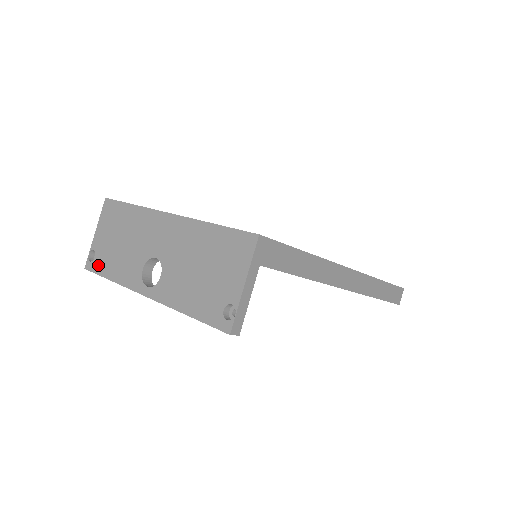
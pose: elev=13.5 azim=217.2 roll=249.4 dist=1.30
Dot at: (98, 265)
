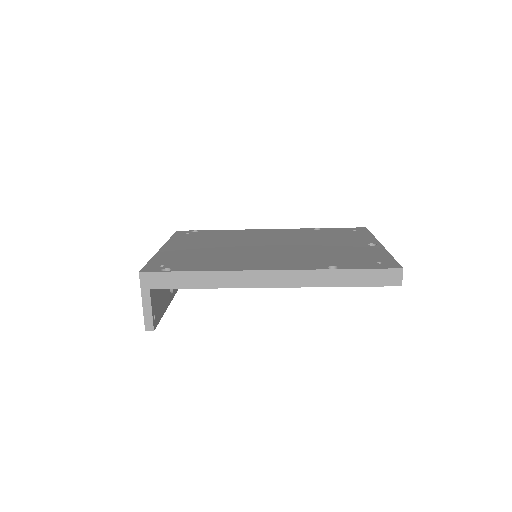
Dot at: occluded
